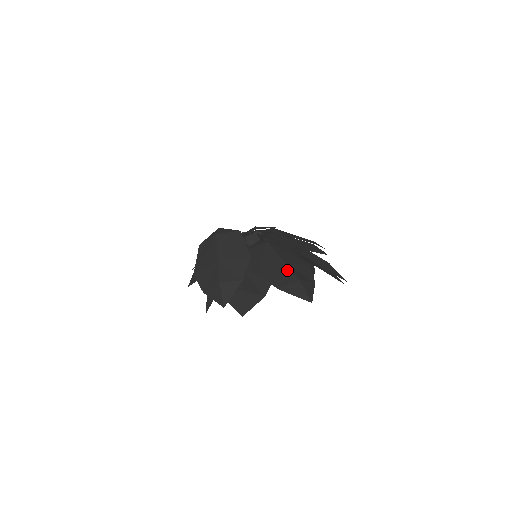
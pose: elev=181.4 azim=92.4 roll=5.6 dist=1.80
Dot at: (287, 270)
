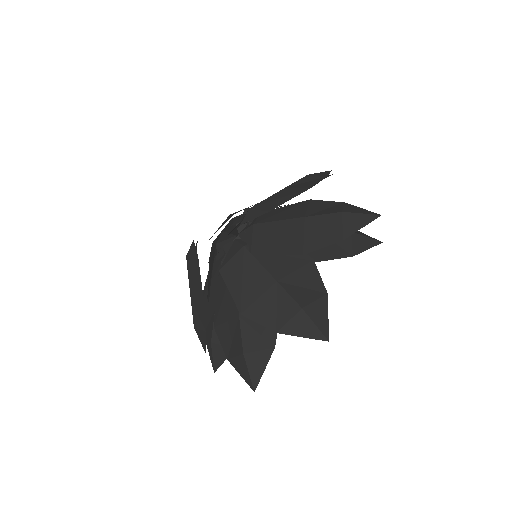
Dot at: (237, 330)
